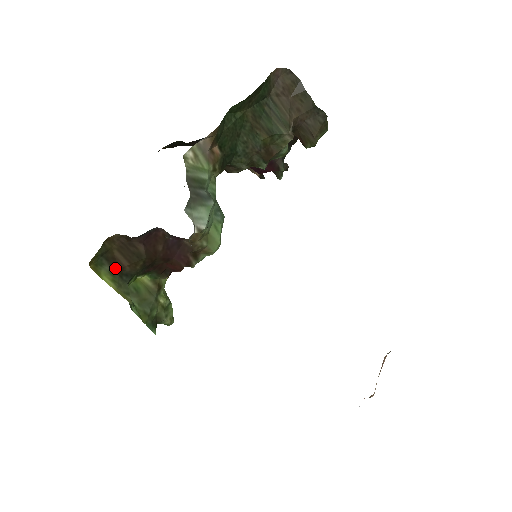
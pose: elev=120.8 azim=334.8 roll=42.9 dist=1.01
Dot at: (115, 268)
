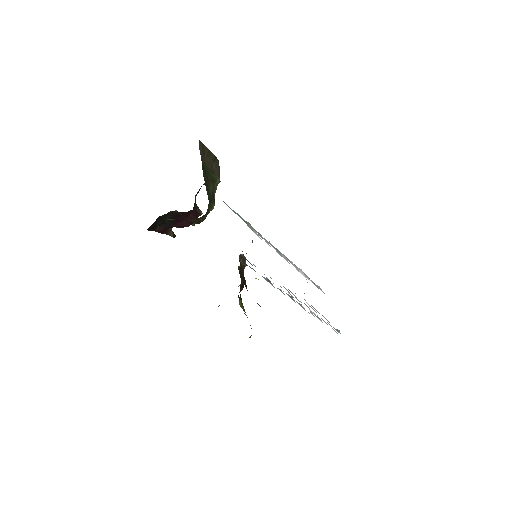
Dot at: occluded
